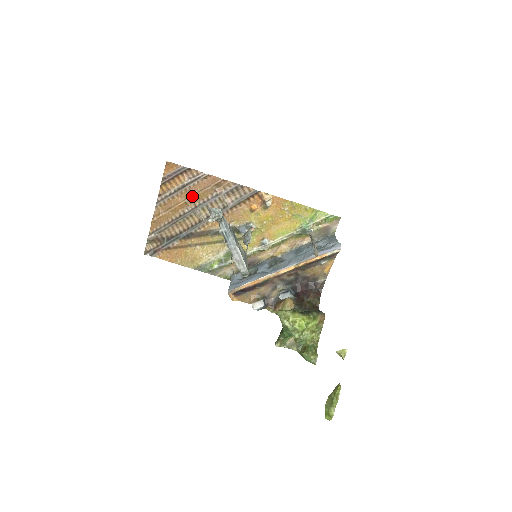
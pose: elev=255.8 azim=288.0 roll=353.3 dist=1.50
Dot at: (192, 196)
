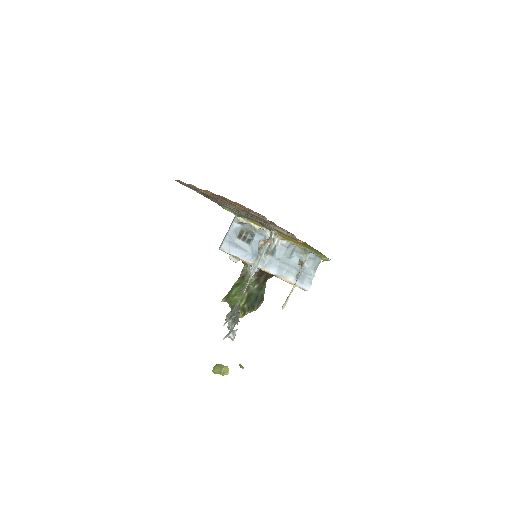
Dot at: occluded
